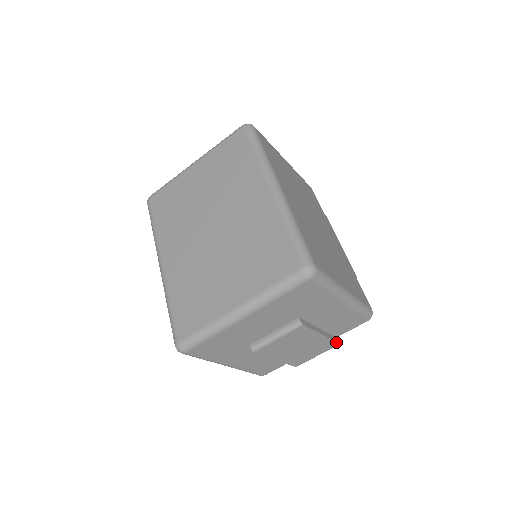
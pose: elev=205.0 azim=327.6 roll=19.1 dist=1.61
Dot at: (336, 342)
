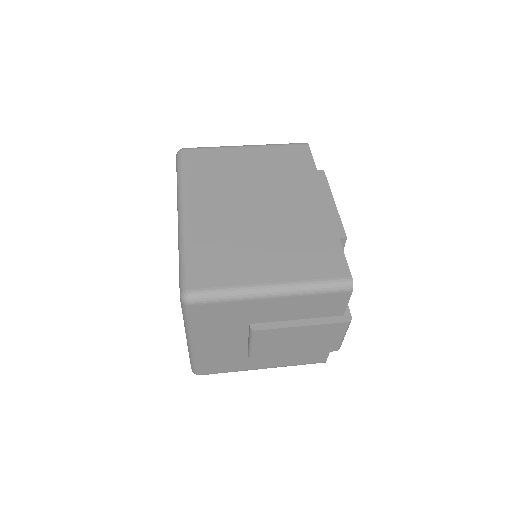
Dot at: (338, 323)
